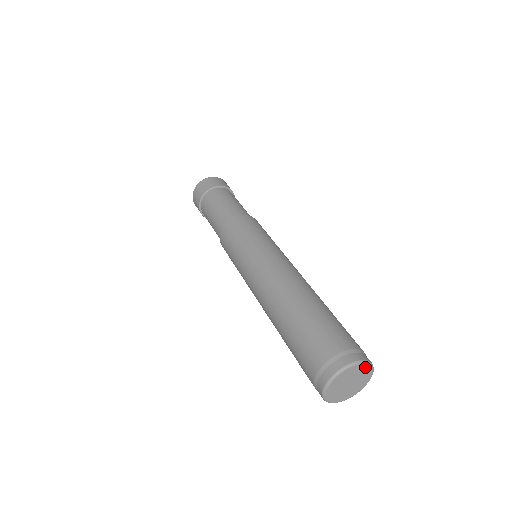
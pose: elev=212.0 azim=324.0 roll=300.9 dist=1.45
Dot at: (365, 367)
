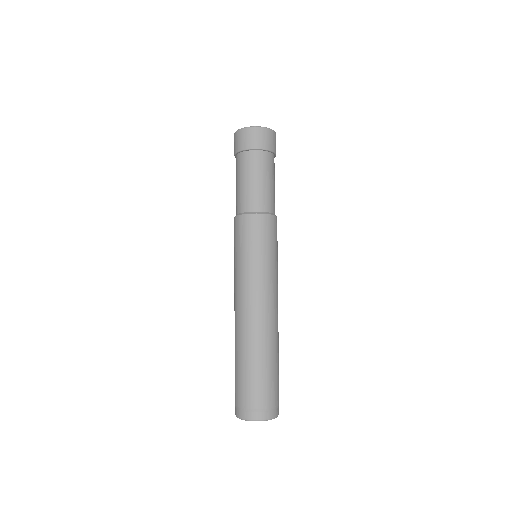
Dot at: (270, 419)
